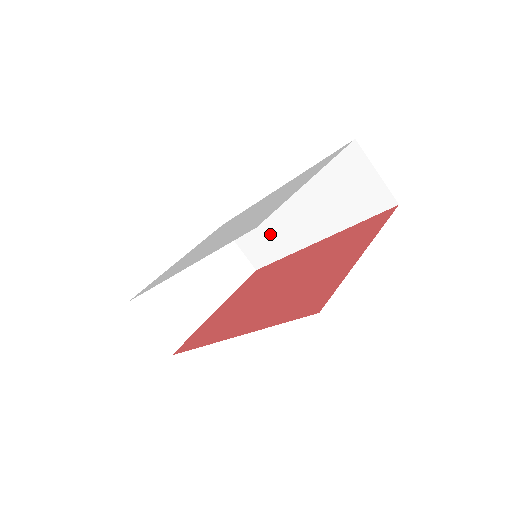
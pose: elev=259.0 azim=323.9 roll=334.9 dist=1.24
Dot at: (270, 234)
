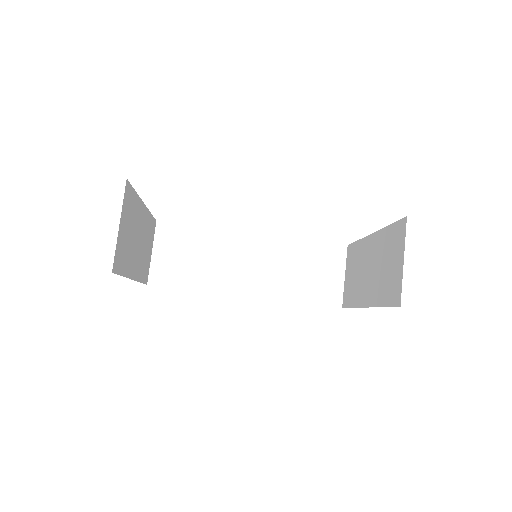
Dot at: (206, 262)
